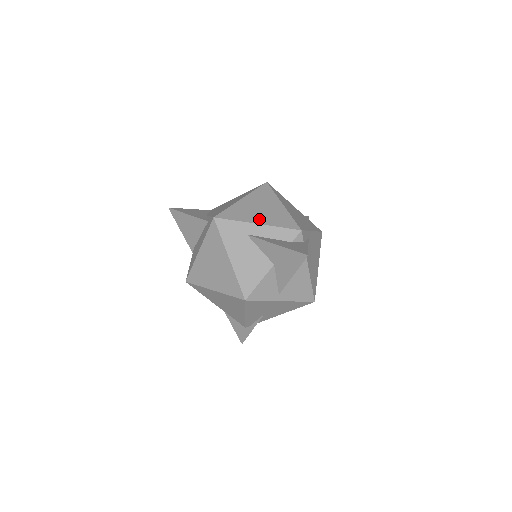
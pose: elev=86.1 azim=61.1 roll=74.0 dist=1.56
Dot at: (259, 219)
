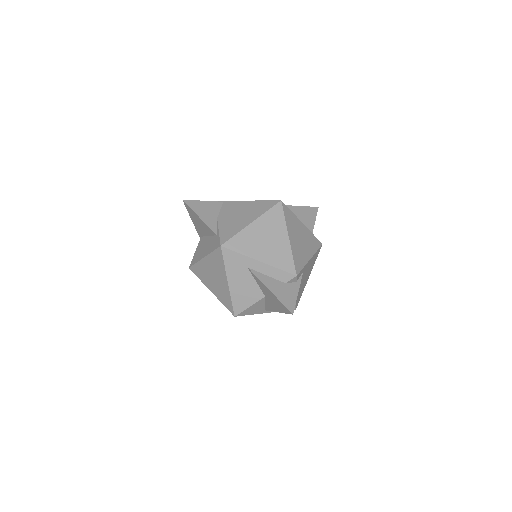
Dot at: (262, 255)
